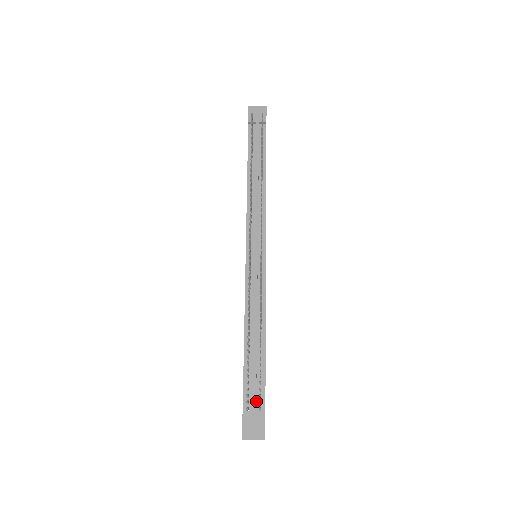
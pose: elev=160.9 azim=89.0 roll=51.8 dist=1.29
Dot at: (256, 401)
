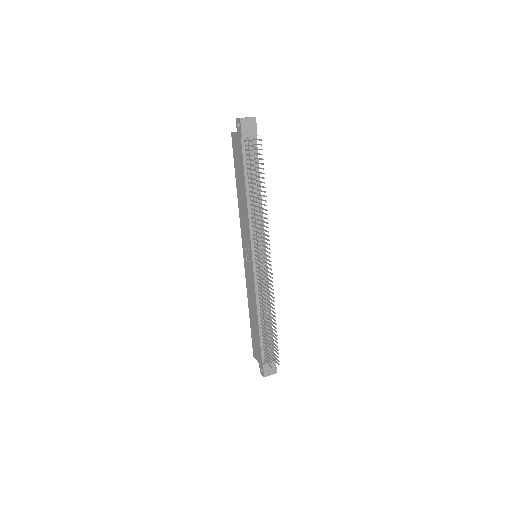
Dot at: occluded
